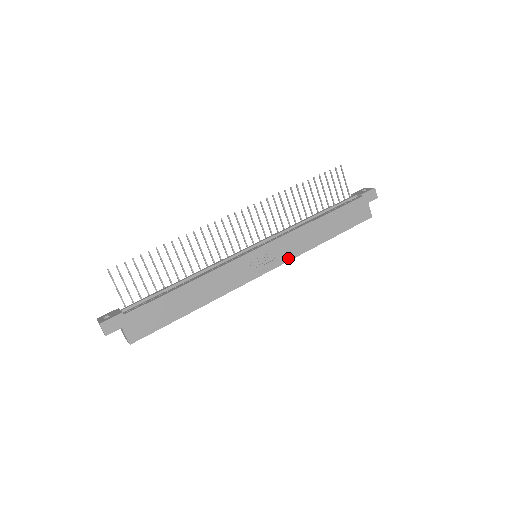
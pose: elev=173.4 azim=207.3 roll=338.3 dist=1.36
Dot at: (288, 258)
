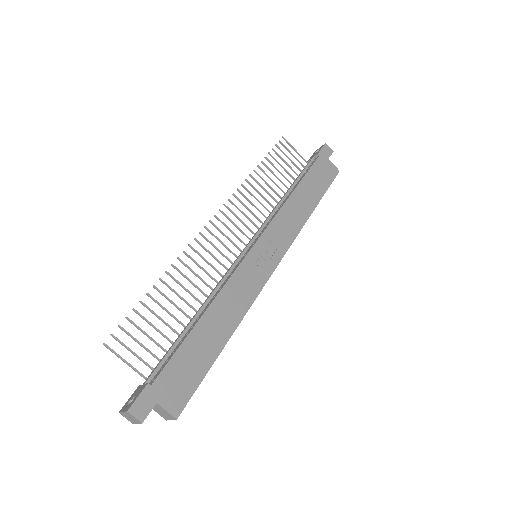
Dot at: (289, 242)
